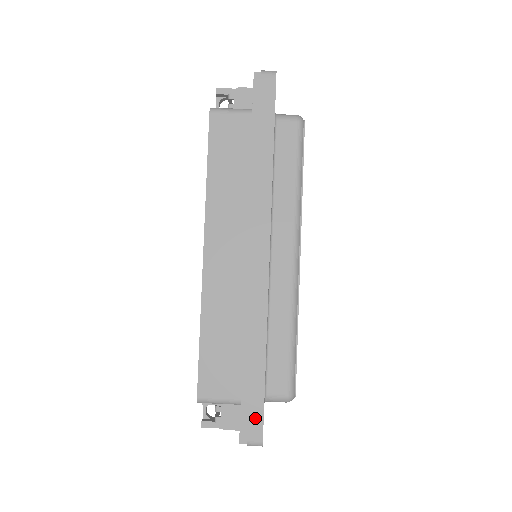
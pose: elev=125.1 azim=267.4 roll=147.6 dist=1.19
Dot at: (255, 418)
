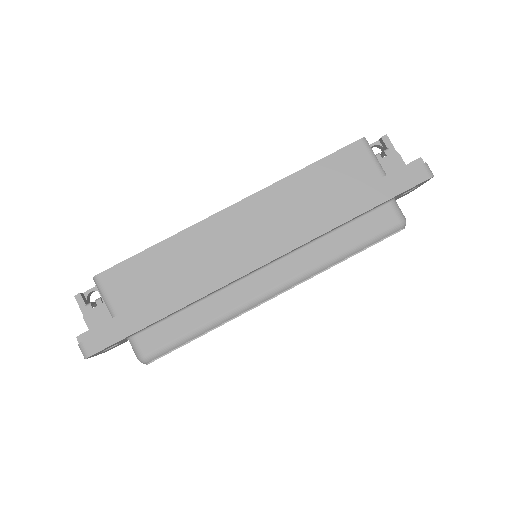
Dot at: (107, 337)
